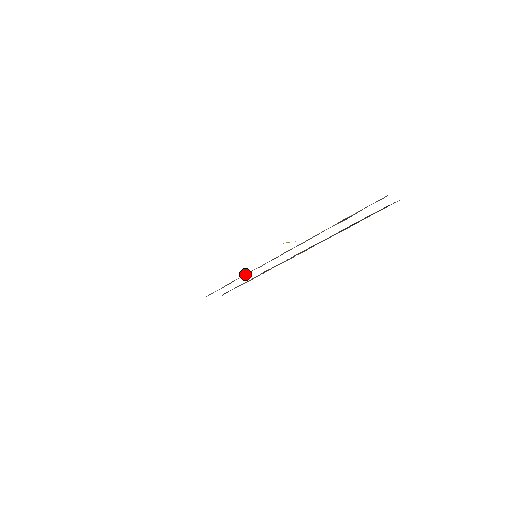
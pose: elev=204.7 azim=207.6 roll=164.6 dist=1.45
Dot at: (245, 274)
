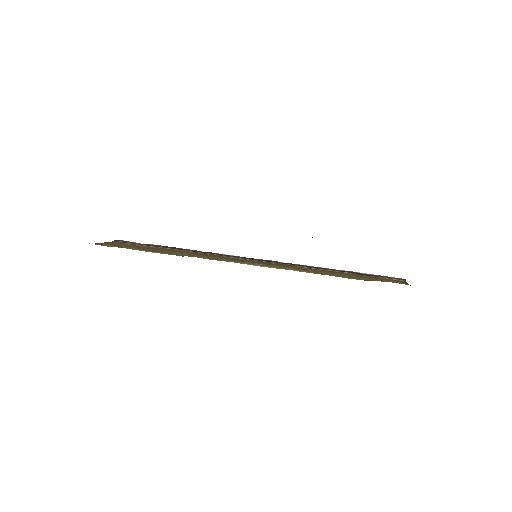
Dot at: occluded
